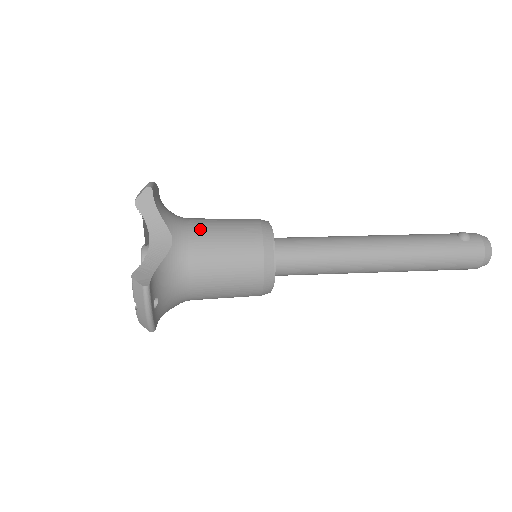
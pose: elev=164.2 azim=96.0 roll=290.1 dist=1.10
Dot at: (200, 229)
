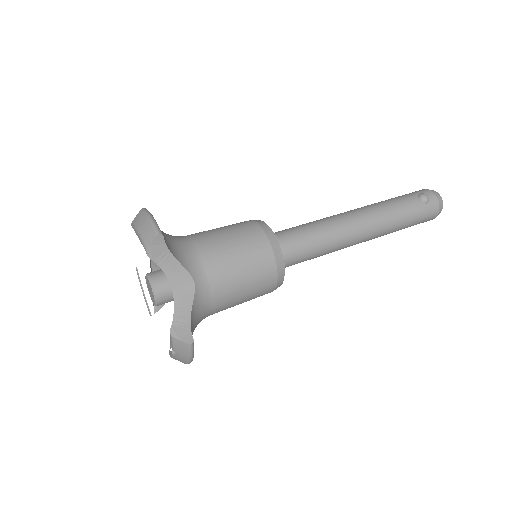
Dot at: (213, 258)
